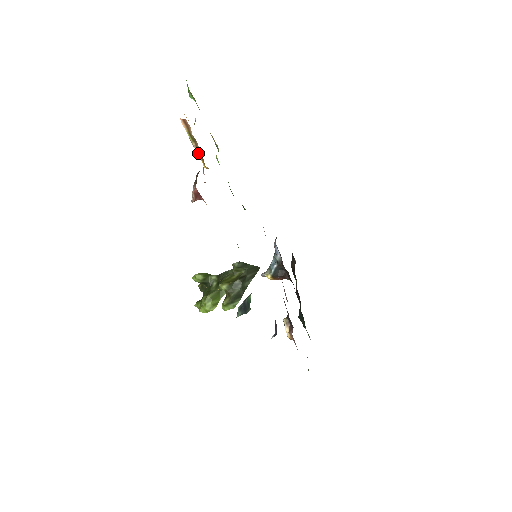
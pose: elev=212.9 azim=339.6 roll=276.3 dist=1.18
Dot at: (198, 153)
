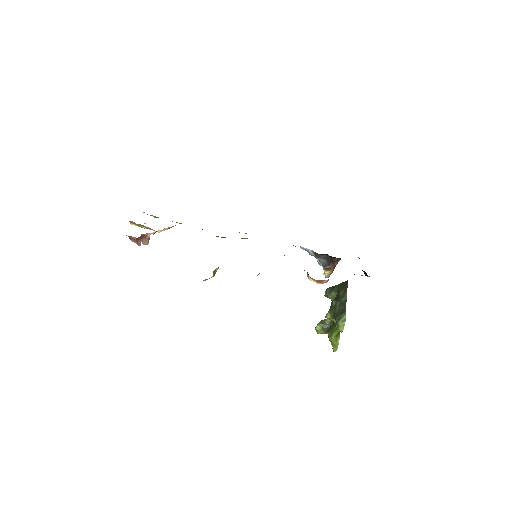
Dot at: (150, 229)
